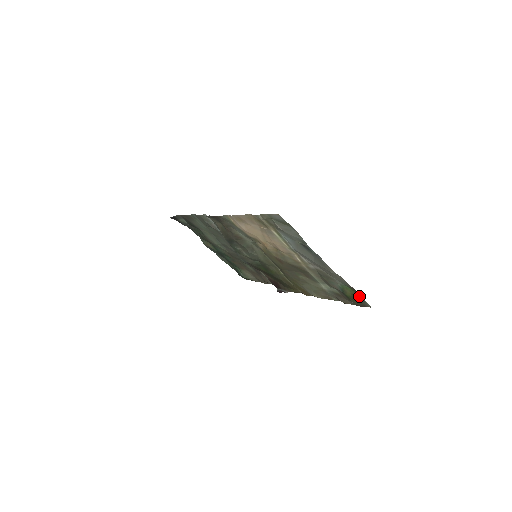
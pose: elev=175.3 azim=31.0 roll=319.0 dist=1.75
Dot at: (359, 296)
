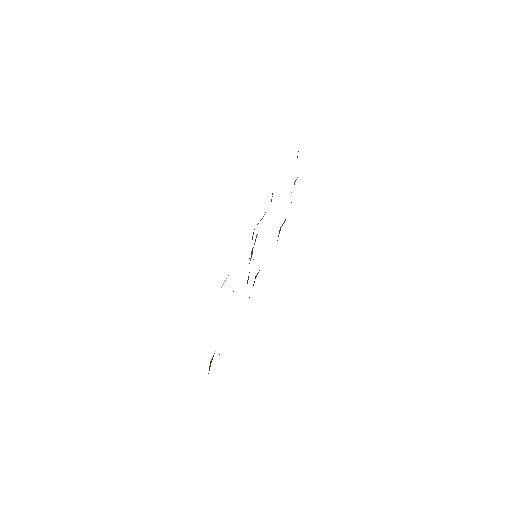
Dot at: occluded
